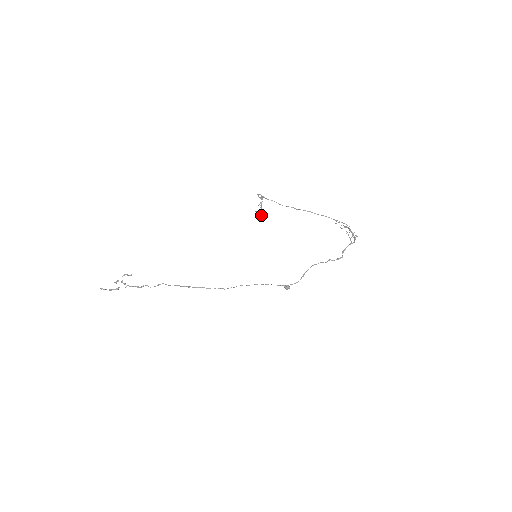
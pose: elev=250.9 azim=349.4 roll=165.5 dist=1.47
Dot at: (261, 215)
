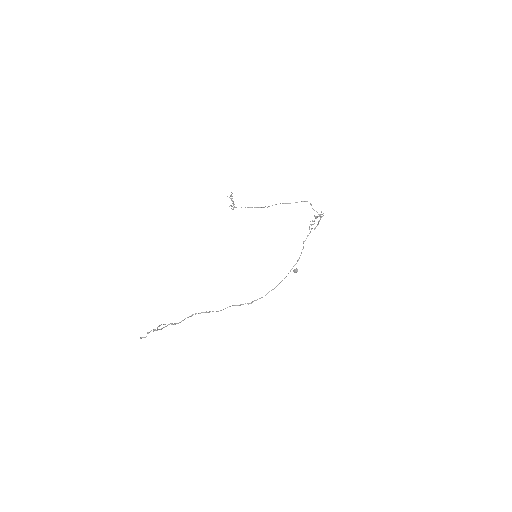
Dot at: (232, 196)
